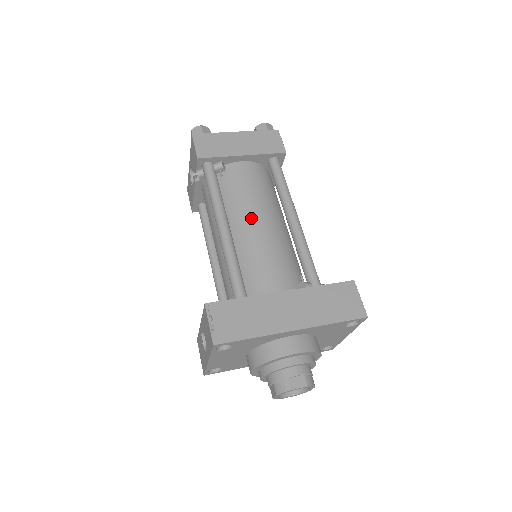
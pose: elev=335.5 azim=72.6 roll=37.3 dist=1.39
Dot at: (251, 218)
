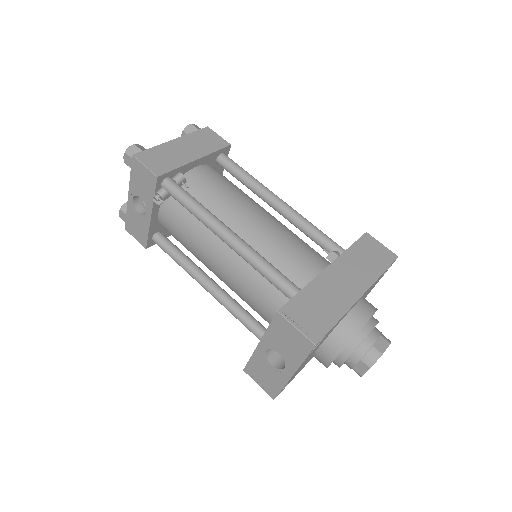
Dot at: (245, 216)
